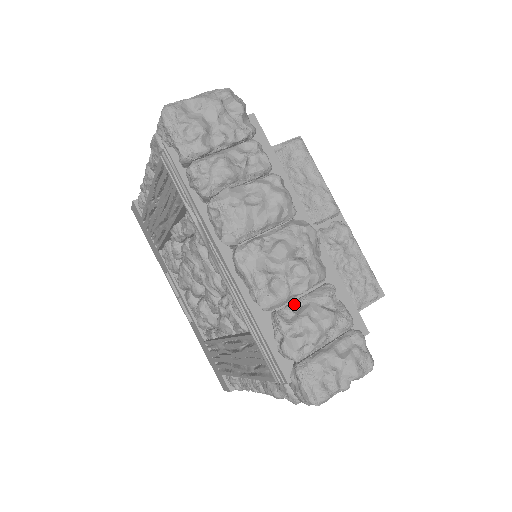
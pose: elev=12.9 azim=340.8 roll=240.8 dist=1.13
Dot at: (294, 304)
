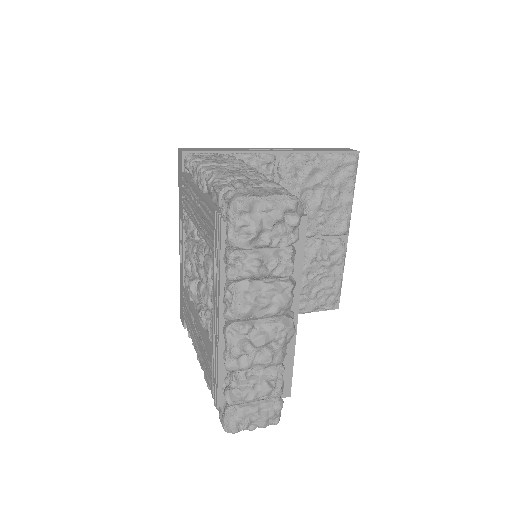
Dot at: (249, 370)
